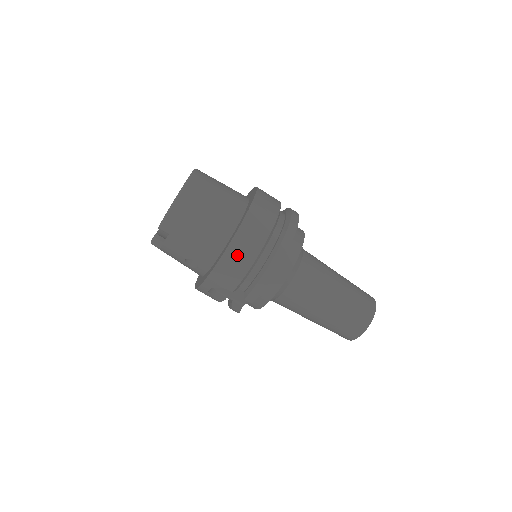
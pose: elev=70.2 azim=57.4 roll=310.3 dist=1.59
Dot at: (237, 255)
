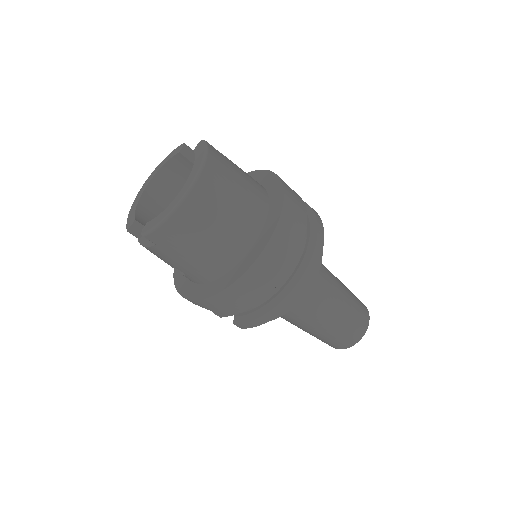
Dot at: (240, 294)
